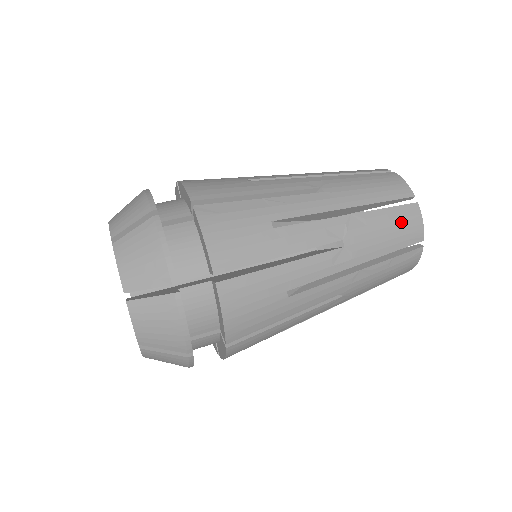
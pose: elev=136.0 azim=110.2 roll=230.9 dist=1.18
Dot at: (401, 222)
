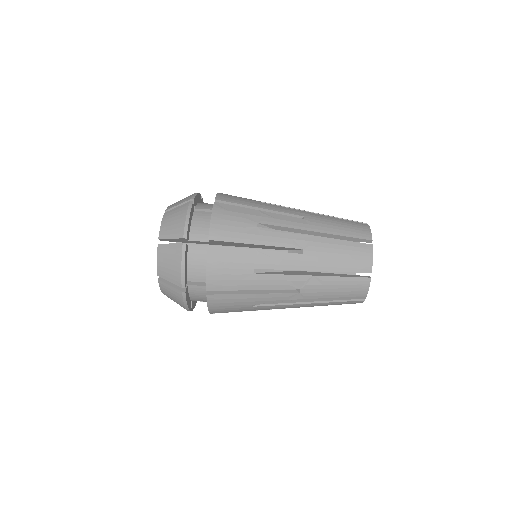
Dot at: (350, 287)
